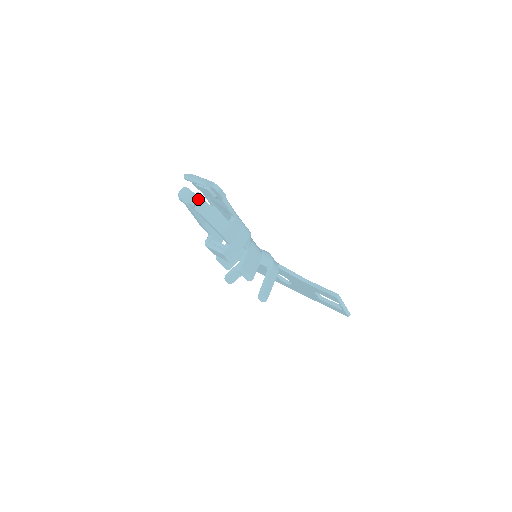
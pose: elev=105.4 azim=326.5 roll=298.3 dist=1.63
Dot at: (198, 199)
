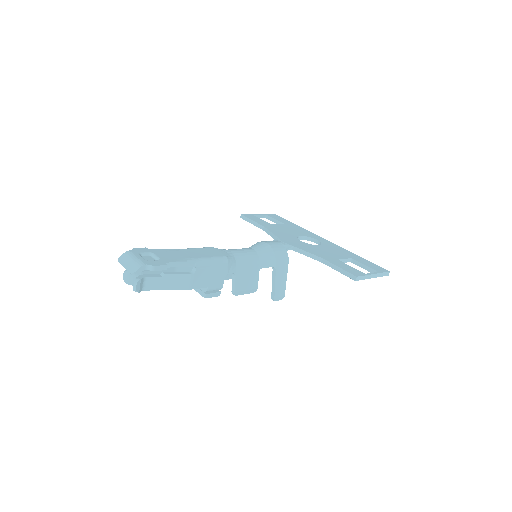
Dot at: (140, 284)
